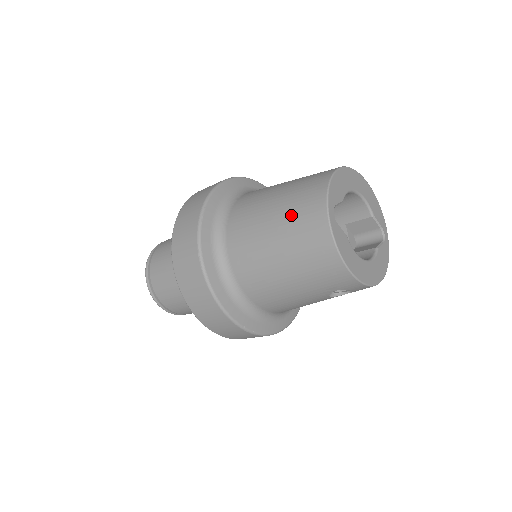
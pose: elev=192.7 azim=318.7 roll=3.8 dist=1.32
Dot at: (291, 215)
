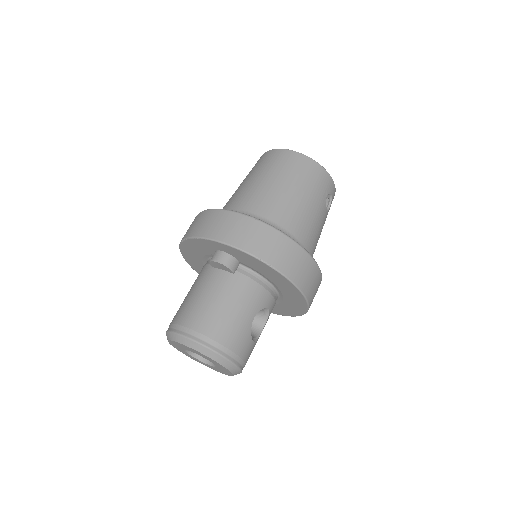
Dot at: (271, 167)
